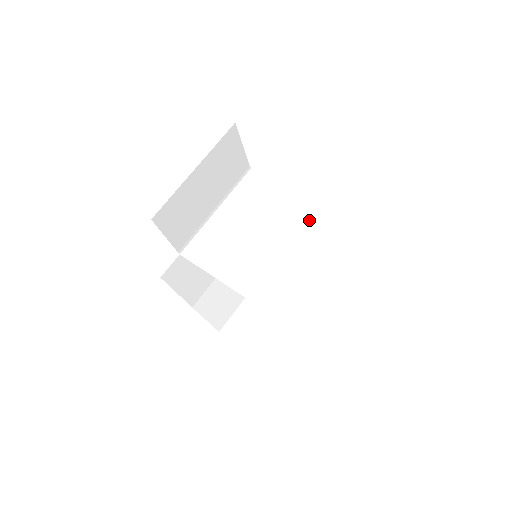
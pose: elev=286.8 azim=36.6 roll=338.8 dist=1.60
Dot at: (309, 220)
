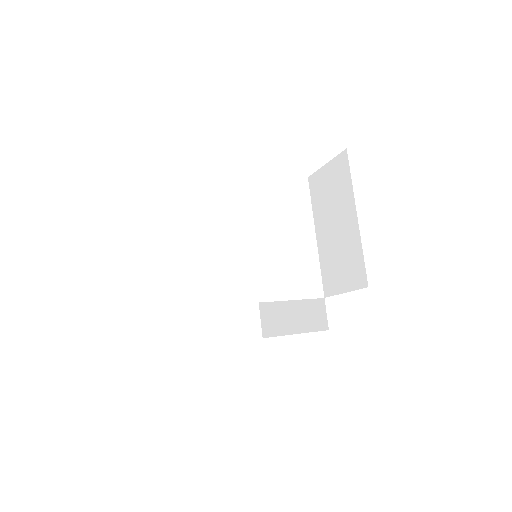
Dot at: (308, 199)
